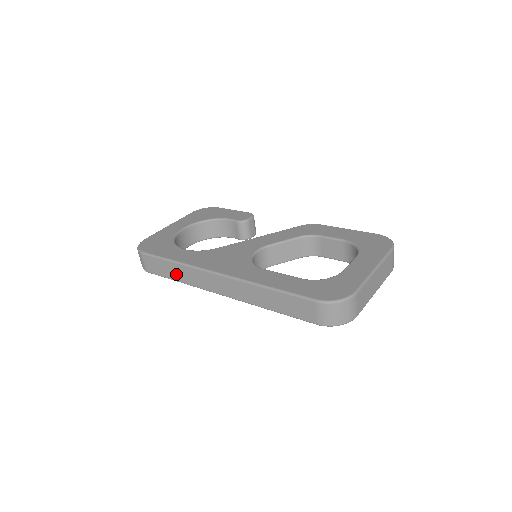
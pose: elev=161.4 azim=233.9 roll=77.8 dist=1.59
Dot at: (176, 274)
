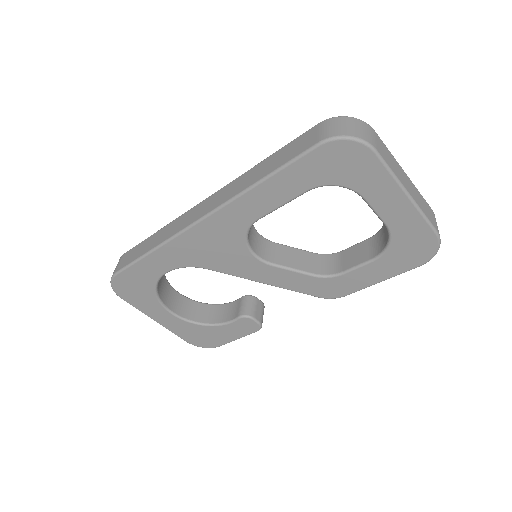
Dot at: (152, 243)
